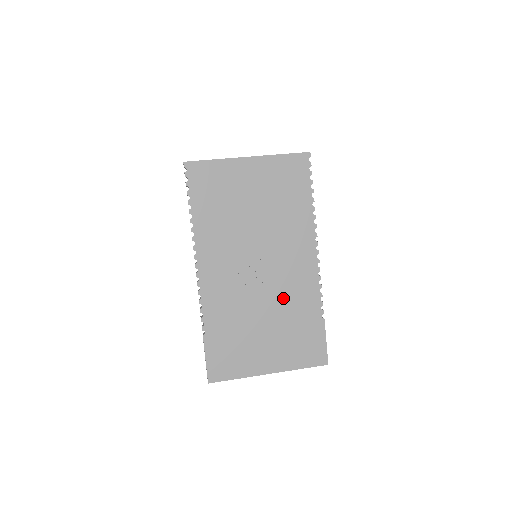
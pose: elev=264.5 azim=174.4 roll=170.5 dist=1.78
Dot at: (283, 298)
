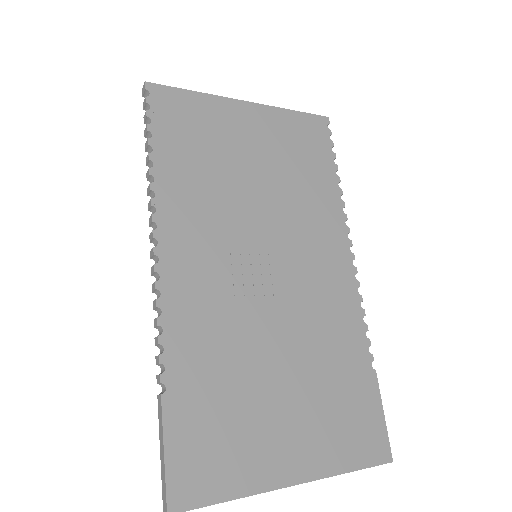
Dot at: (308, 327)
